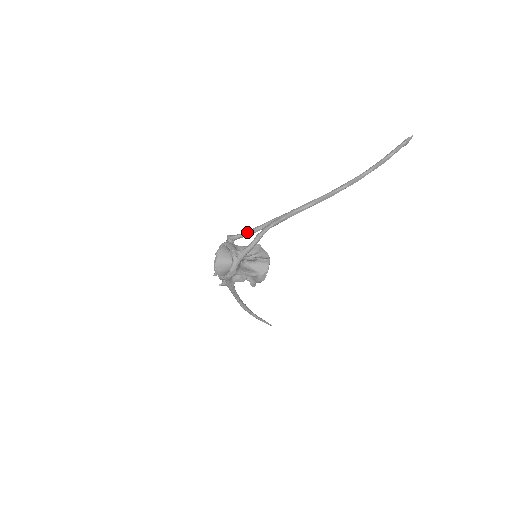
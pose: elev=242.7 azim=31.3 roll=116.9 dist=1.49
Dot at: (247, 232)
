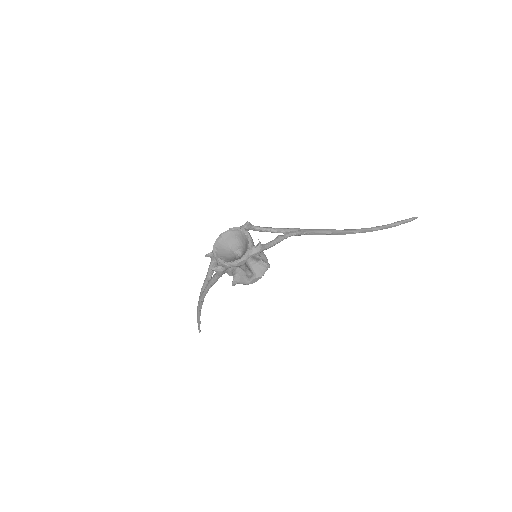
Dot at: (267, 228)
